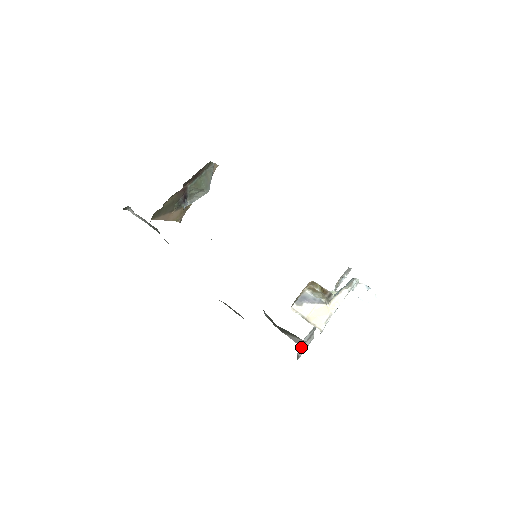
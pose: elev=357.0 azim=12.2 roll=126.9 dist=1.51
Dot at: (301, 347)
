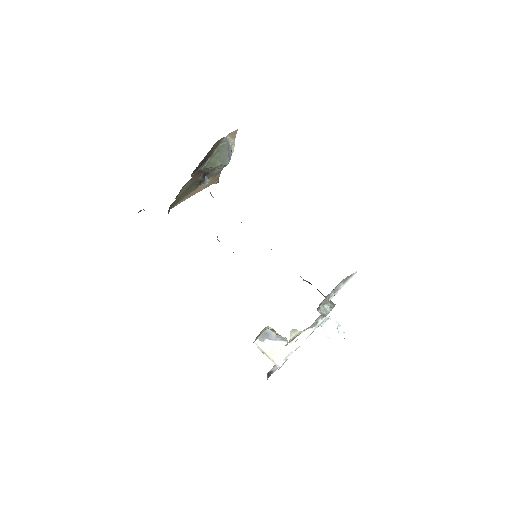
Dot at: occluded
